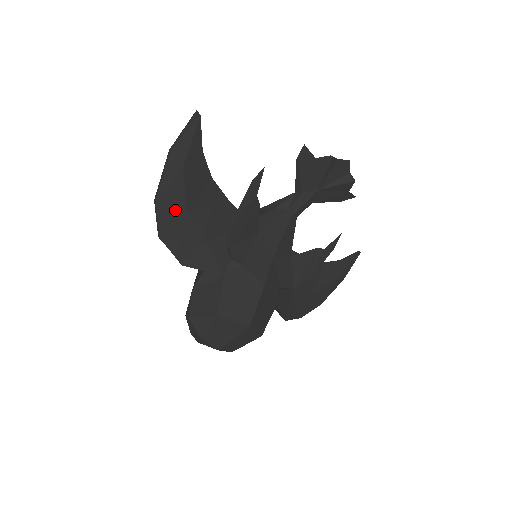
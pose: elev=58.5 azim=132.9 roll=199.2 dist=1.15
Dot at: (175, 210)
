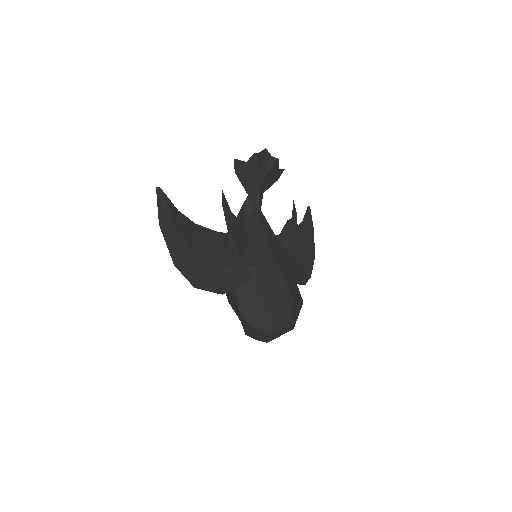
Dot at: (192, 261)
